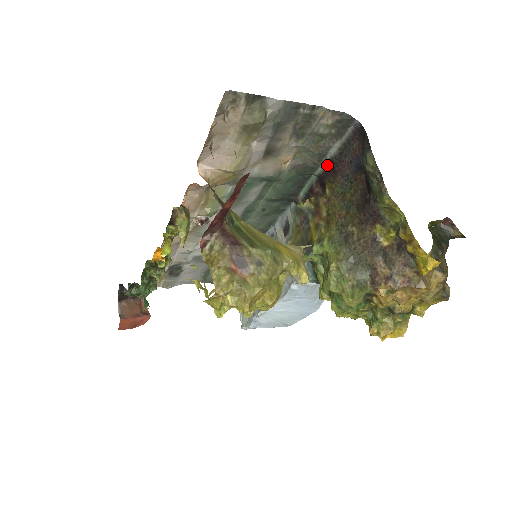
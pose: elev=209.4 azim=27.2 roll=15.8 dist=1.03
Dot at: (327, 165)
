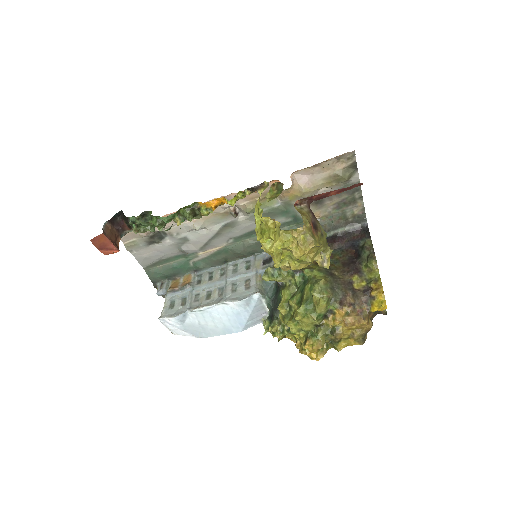
Dot at: (329, 236)
